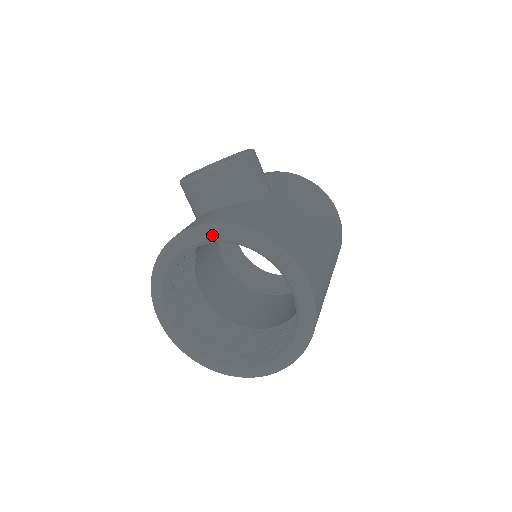
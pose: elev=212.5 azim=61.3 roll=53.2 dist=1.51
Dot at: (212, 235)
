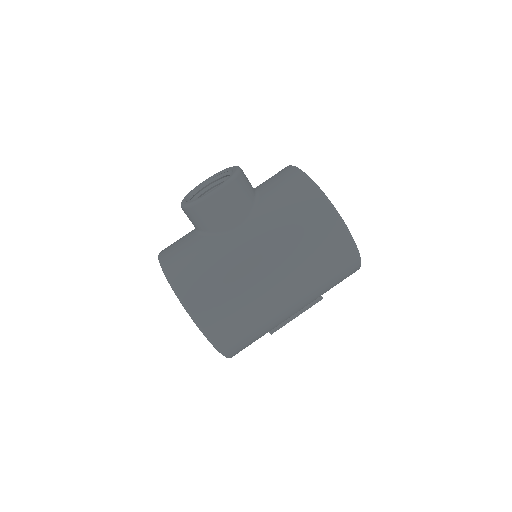
Dot at: occluded
